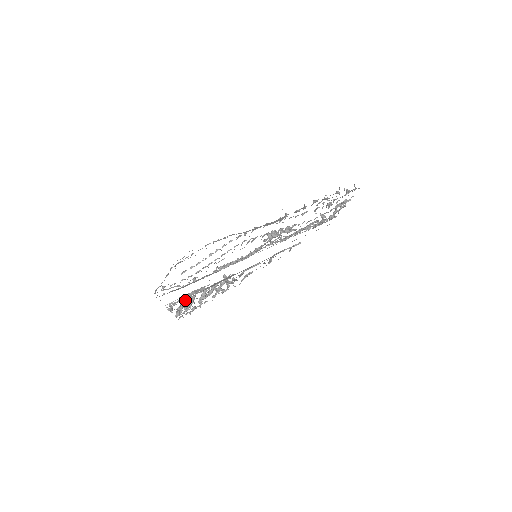
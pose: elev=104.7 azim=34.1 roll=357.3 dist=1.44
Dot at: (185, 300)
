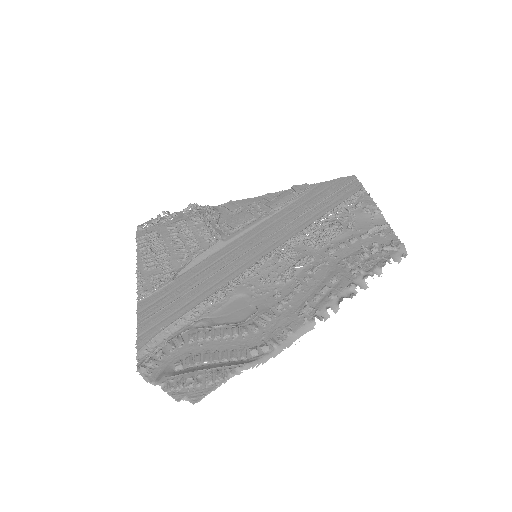
Dot at: (159, 281)
